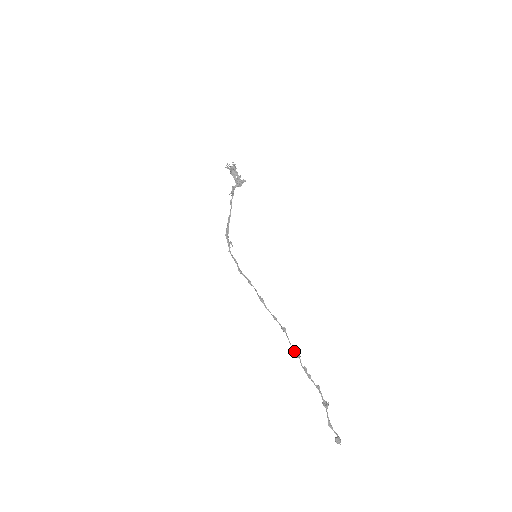
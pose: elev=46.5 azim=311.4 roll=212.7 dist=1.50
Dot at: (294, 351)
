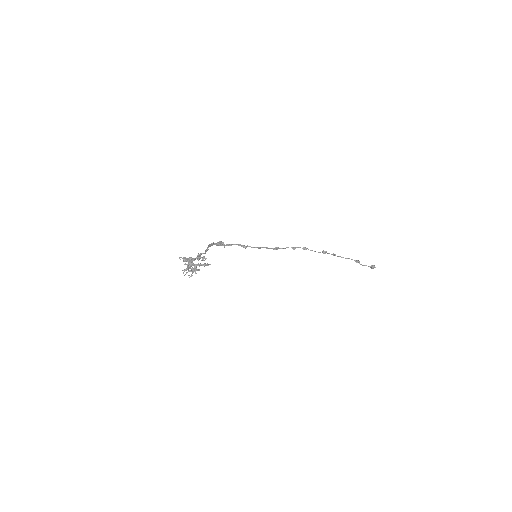
Dot at: (320, 252)
